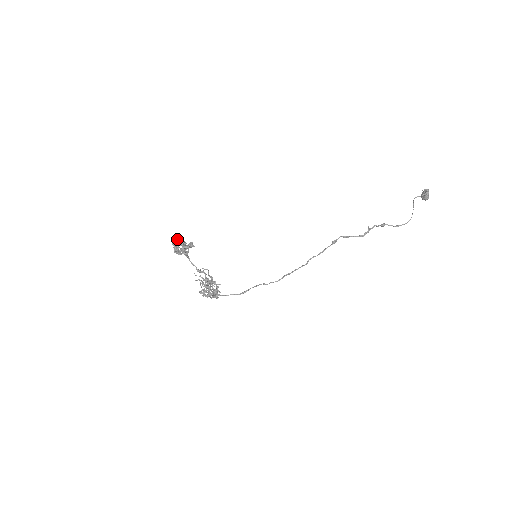
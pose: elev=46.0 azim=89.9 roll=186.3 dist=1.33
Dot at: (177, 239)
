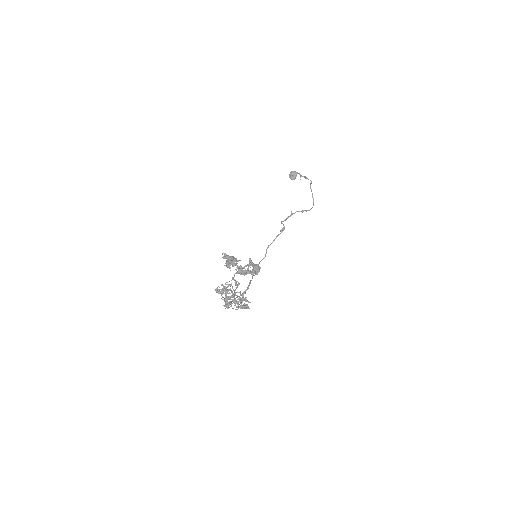
Dot at: (226, 255)
